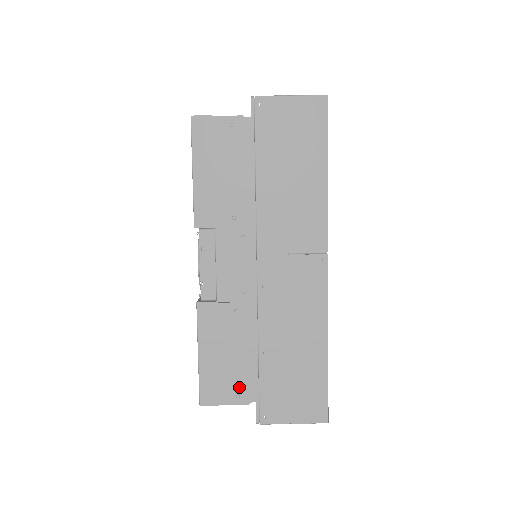
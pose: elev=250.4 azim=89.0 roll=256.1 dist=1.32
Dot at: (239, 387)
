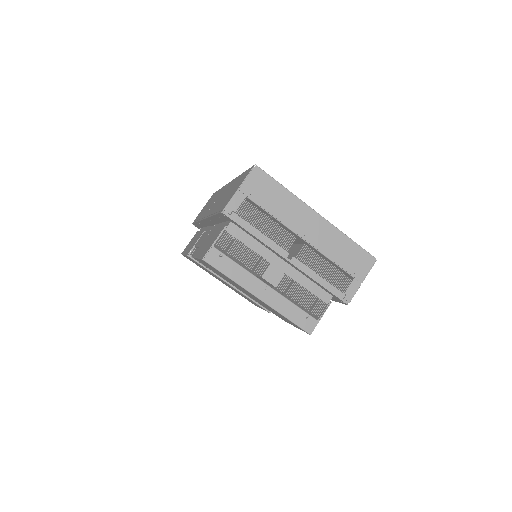
Dot at: occluded
